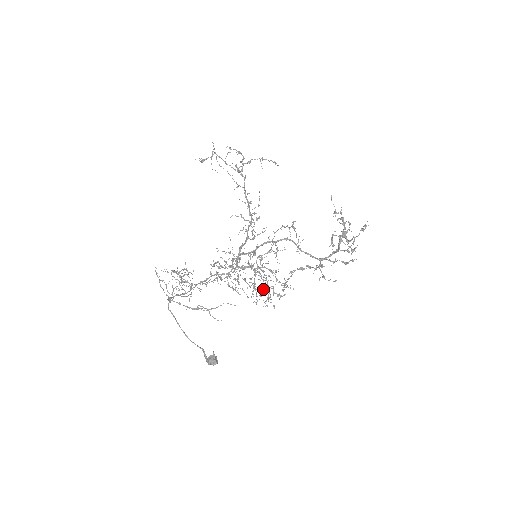
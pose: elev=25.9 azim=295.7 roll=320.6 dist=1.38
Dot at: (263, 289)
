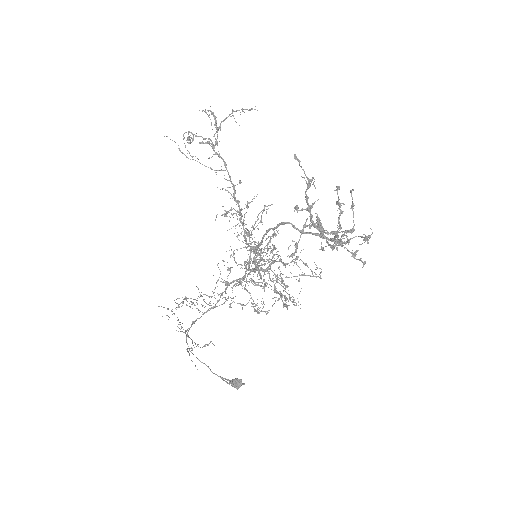
Dot at: (285, 286)
